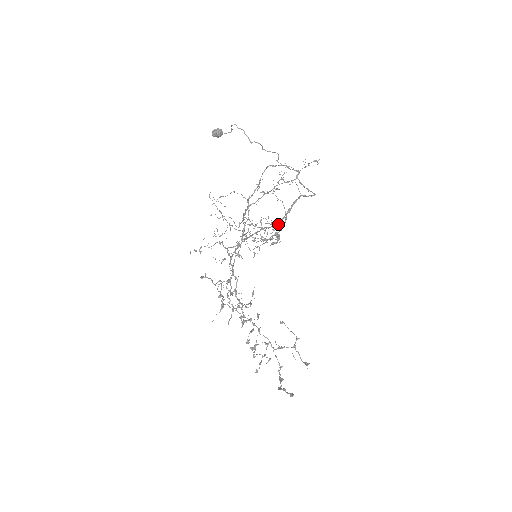
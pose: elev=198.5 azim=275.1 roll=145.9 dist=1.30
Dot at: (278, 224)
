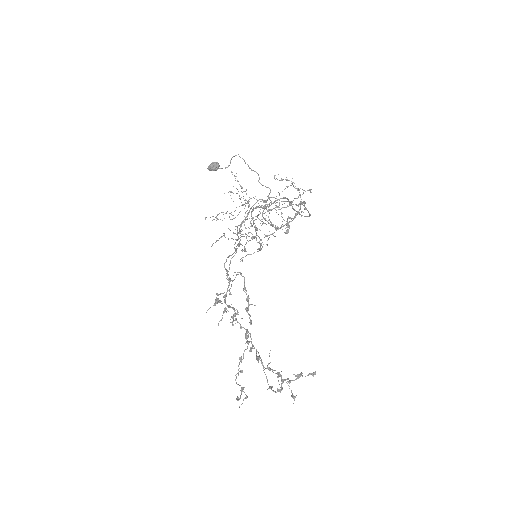
Dot at: (297, 205)
